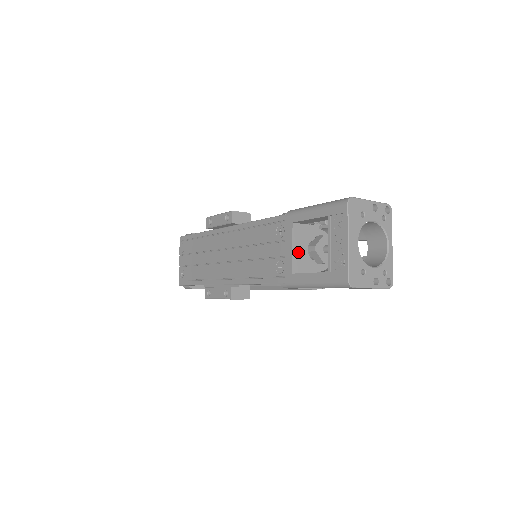
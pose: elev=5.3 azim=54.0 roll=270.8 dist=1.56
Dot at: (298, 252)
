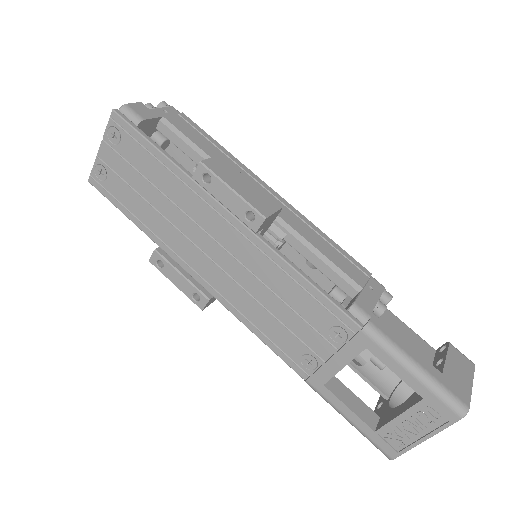
Dot at: occluded
